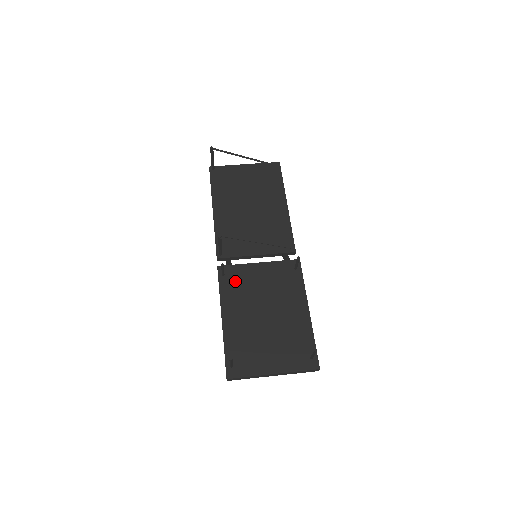
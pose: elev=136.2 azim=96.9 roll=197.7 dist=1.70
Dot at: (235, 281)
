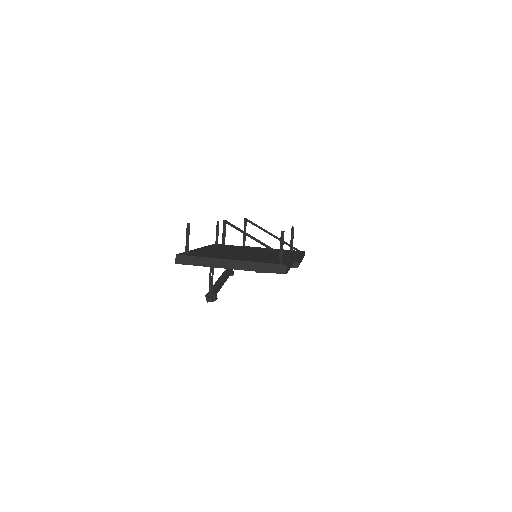
Dot at: (226, 246)
